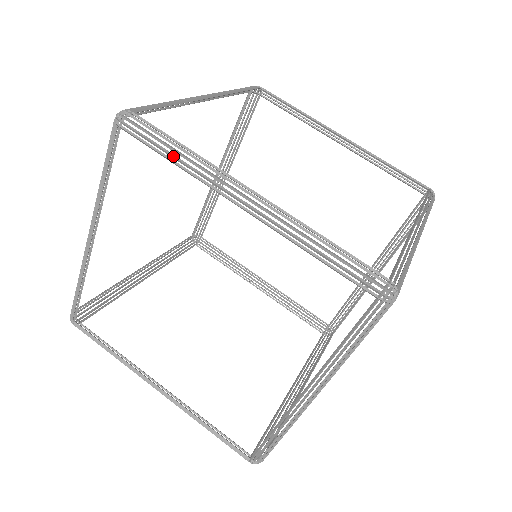
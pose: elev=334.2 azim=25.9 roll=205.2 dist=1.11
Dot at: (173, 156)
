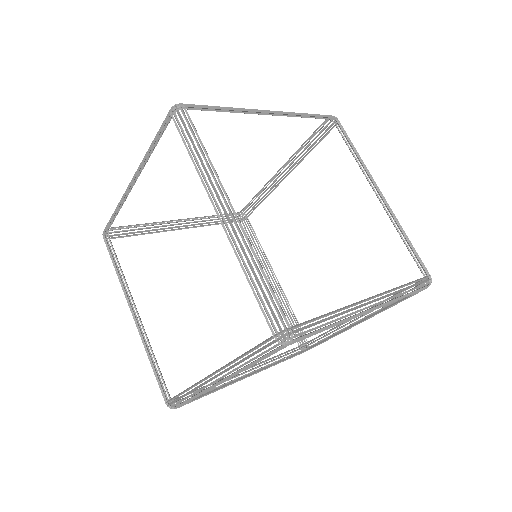
Dot at: occluded
